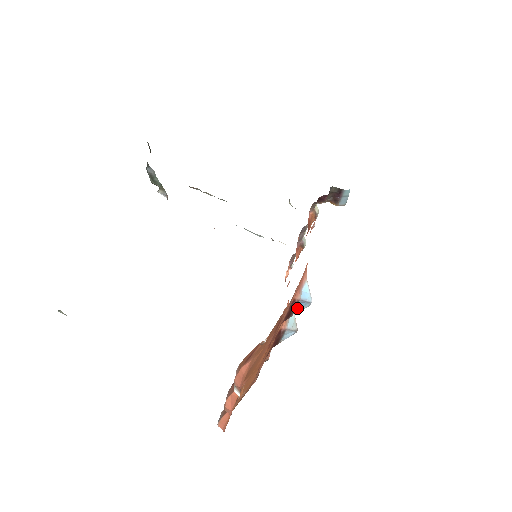
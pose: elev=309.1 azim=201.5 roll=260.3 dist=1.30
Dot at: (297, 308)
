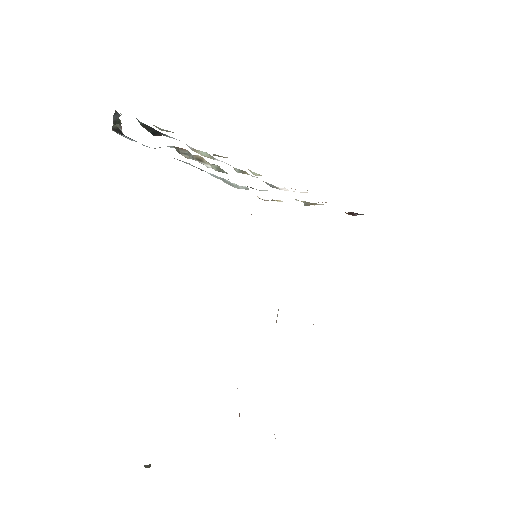
Dot at: occluded
